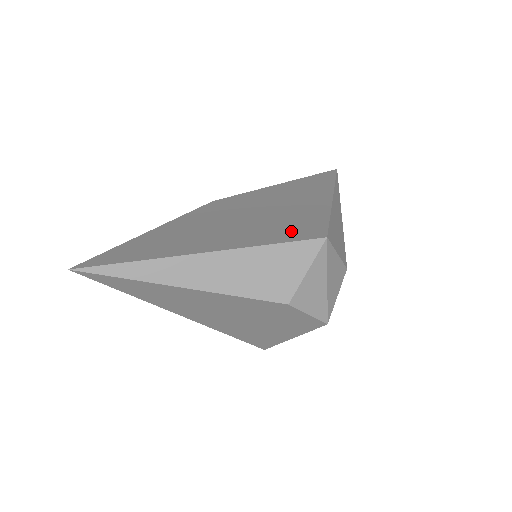
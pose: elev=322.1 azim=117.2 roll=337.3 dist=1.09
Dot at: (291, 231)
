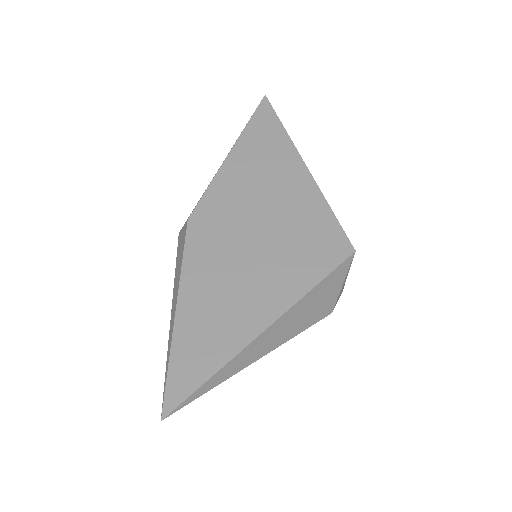
Dot at: (317, 253)
